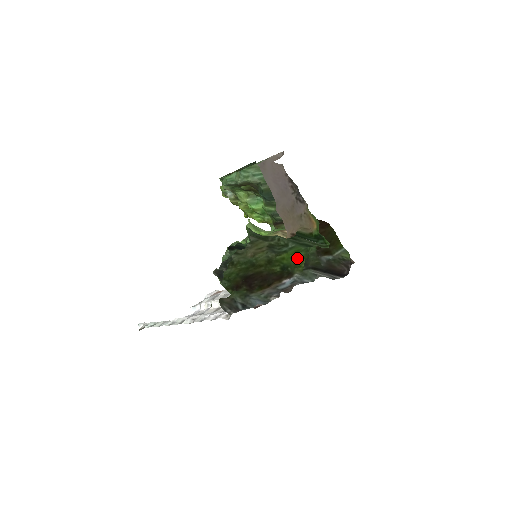
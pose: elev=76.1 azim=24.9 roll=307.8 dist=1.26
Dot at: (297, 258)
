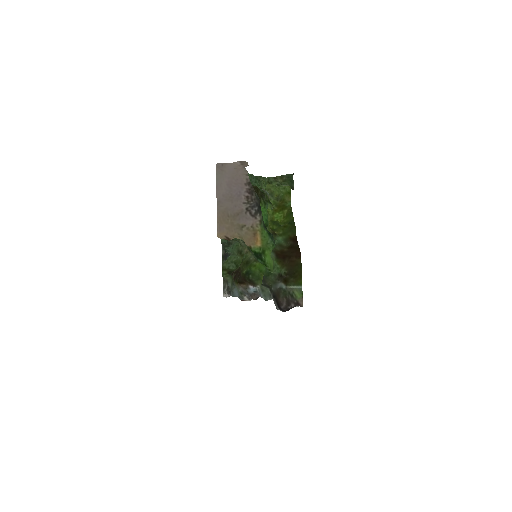
Dot at: (260, 270)
